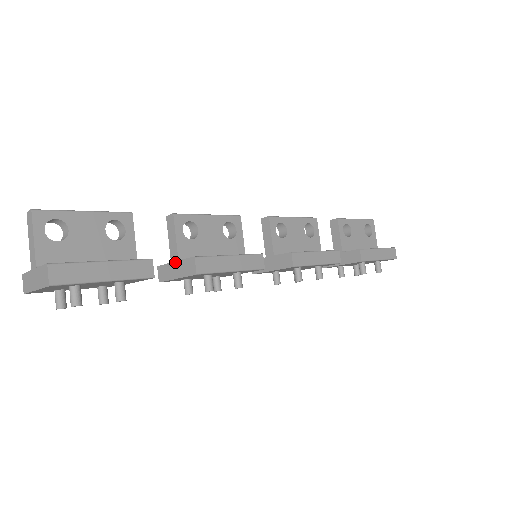
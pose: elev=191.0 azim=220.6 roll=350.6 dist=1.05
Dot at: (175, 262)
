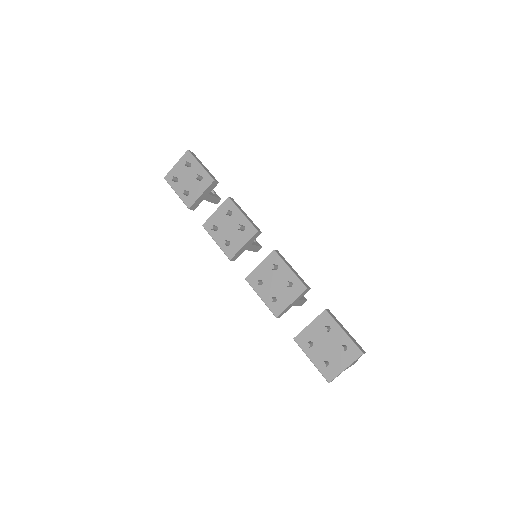
Dot at: occluded
